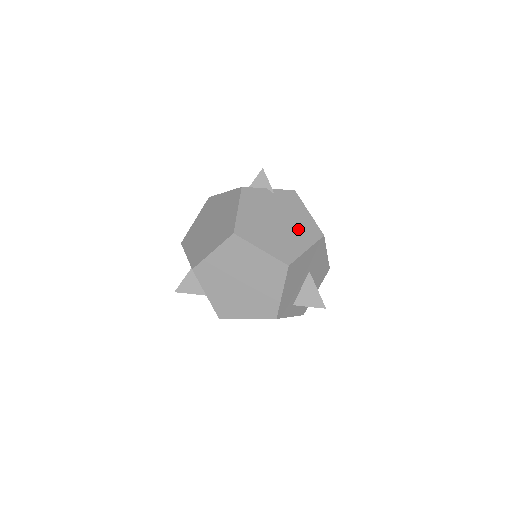
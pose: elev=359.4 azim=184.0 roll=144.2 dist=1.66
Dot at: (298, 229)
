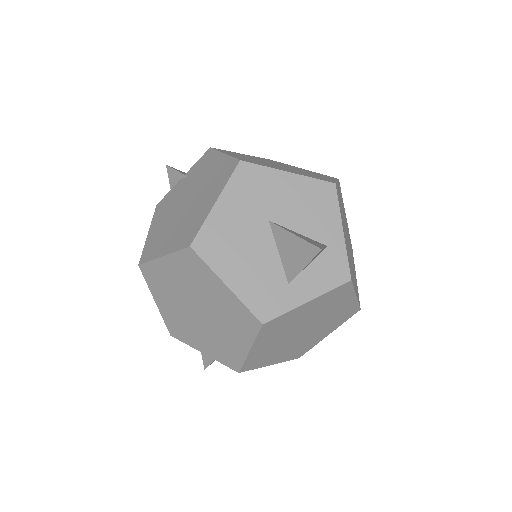
Dot at: (207, 188)
